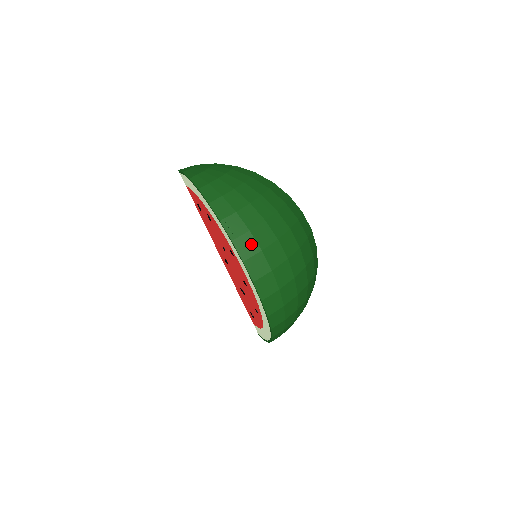
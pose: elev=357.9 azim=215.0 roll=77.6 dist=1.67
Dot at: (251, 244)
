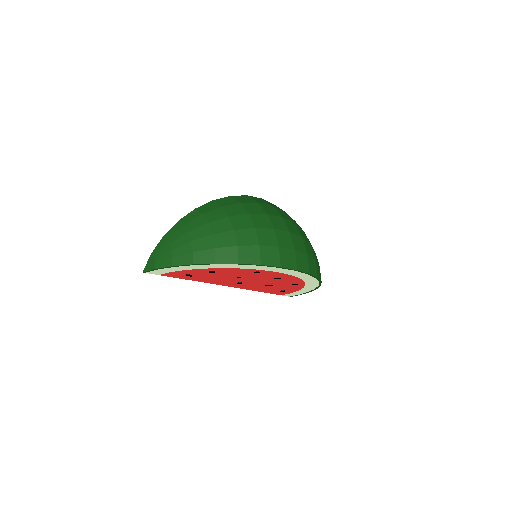
Dot at: (270, 252)
